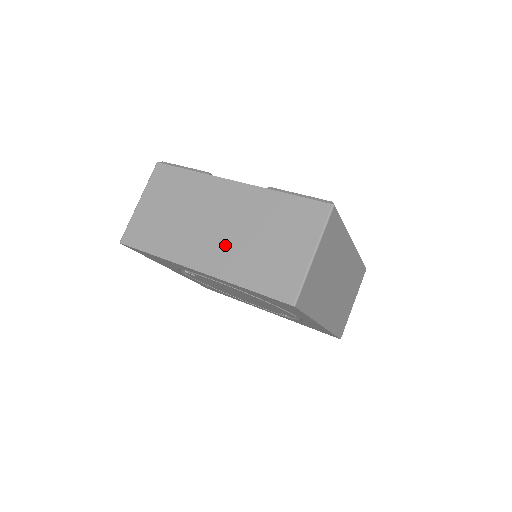
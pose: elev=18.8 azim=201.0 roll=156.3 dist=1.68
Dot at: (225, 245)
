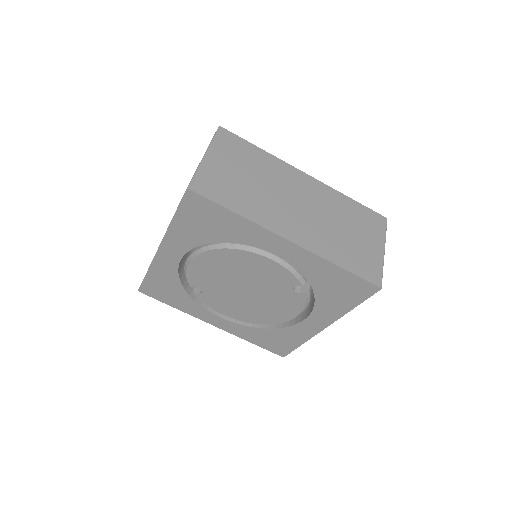
Dot at: occluded
